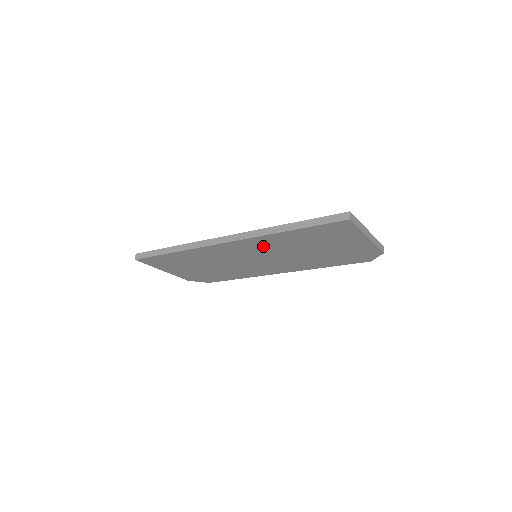
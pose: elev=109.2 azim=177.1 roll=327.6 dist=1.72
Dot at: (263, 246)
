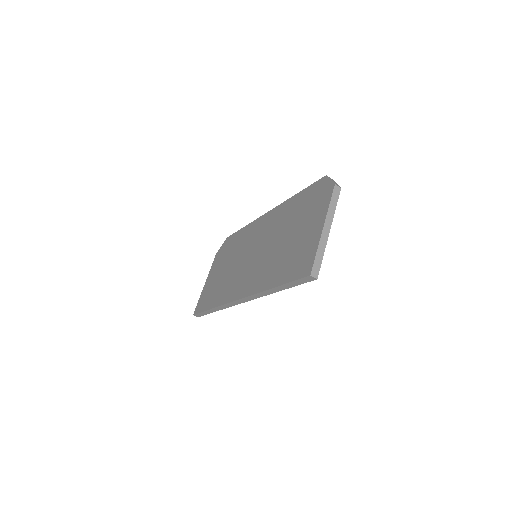
Dot at: occluded
